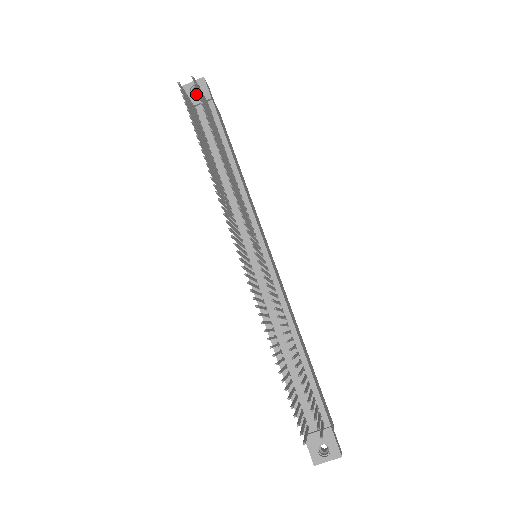
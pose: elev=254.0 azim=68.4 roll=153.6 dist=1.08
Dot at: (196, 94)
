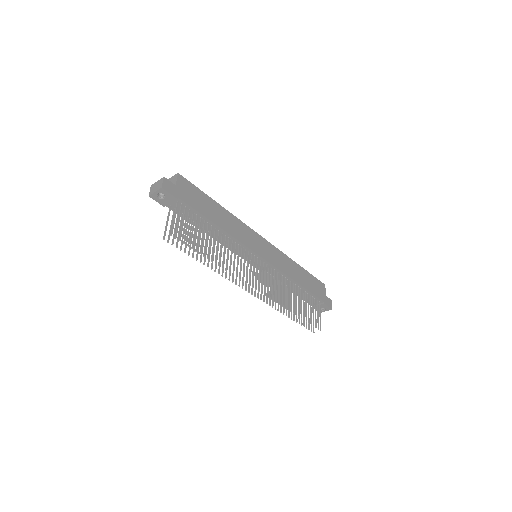
Dot at: (164, 199)
